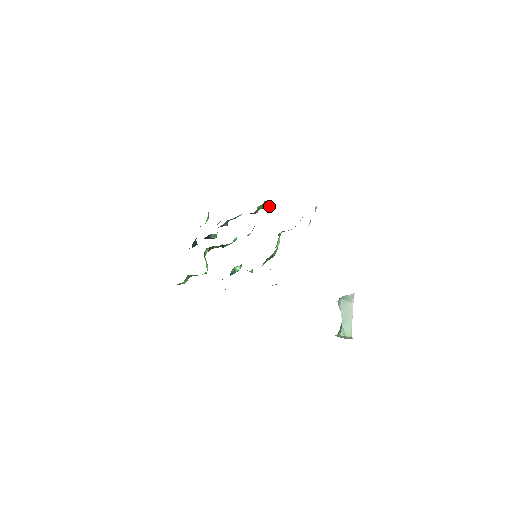
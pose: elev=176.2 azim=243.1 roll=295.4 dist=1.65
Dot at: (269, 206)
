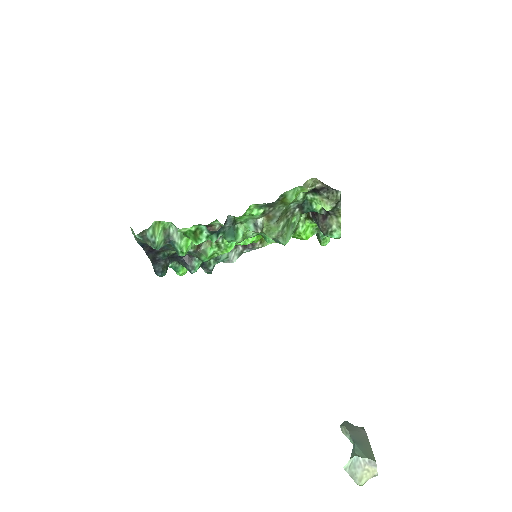
Dot at: occluded
